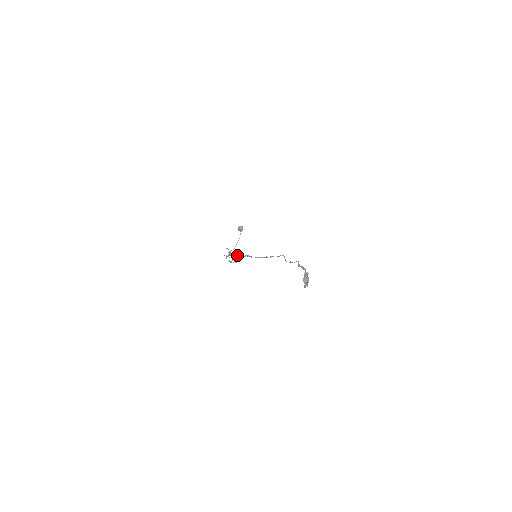
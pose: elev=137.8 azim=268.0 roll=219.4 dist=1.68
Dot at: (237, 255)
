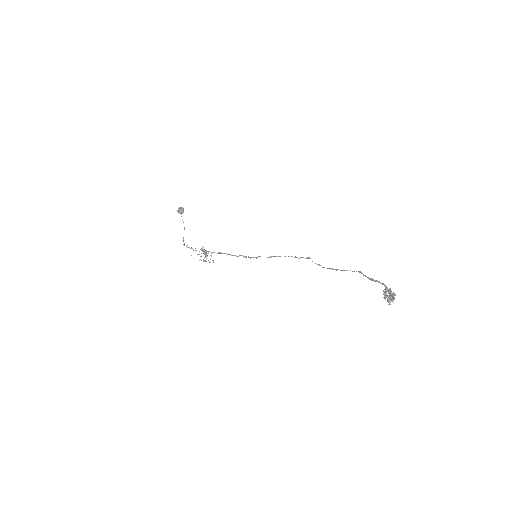
Dot at: (214, 252)
